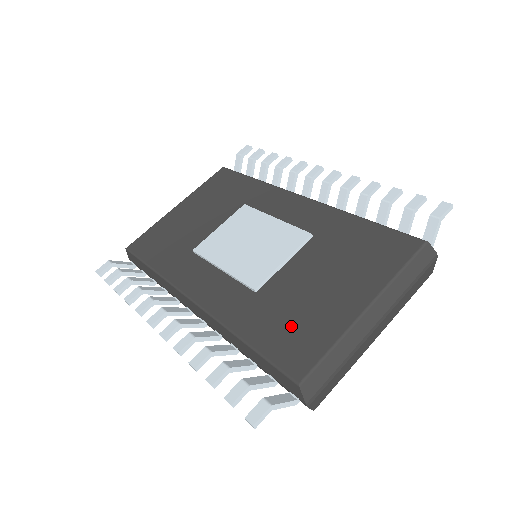
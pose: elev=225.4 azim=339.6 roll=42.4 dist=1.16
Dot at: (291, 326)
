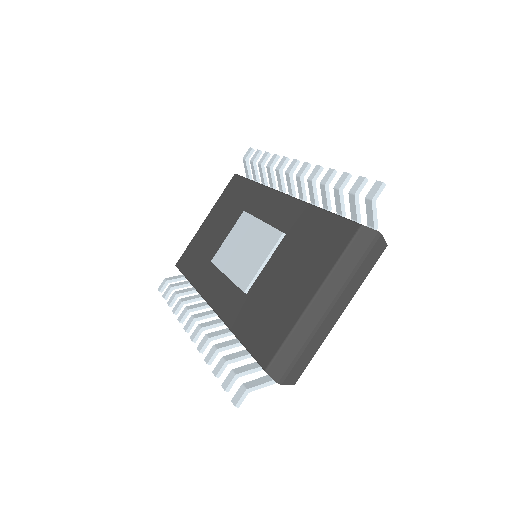
Dot at: (265, 321)
